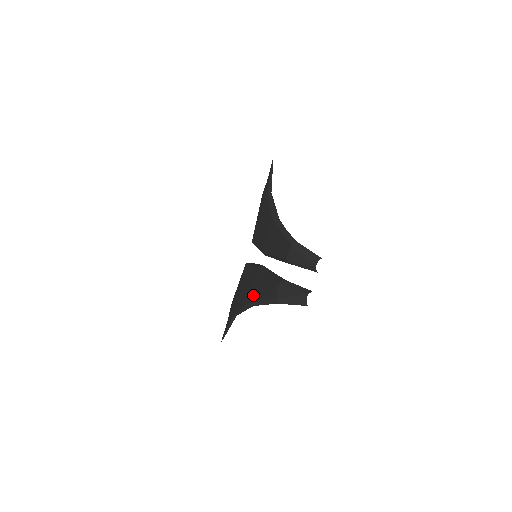
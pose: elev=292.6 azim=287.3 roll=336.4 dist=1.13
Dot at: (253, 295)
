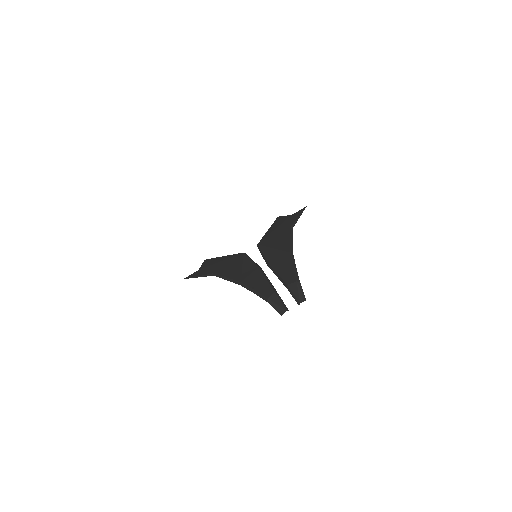
Dot at: (247, 281)
